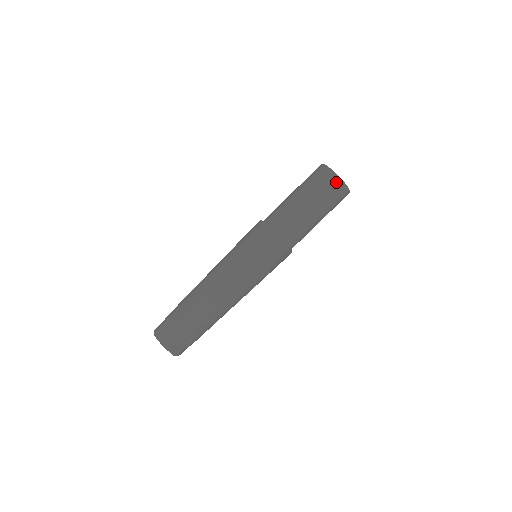
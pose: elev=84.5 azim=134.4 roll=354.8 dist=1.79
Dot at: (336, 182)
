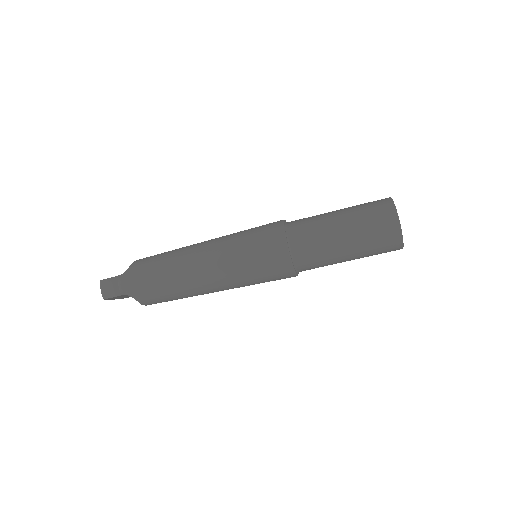
Dot at: (395, 250)
